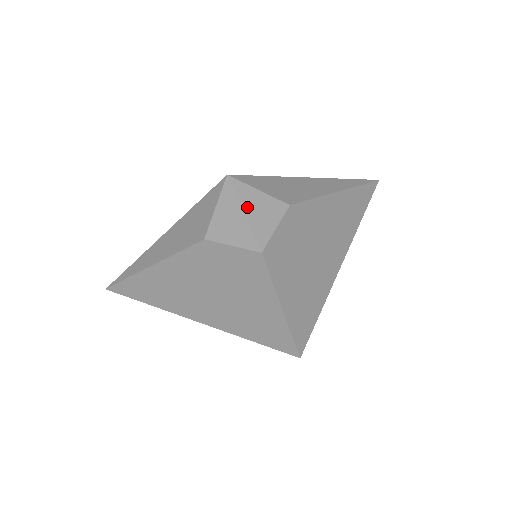
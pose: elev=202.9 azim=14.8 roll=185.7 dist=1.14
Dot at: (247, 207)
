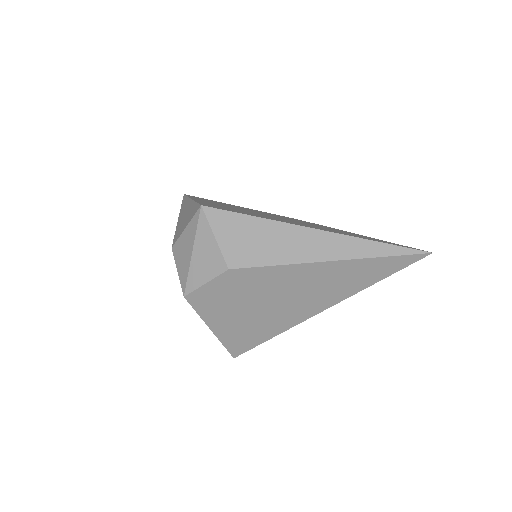
Dot at: (197, 249)
